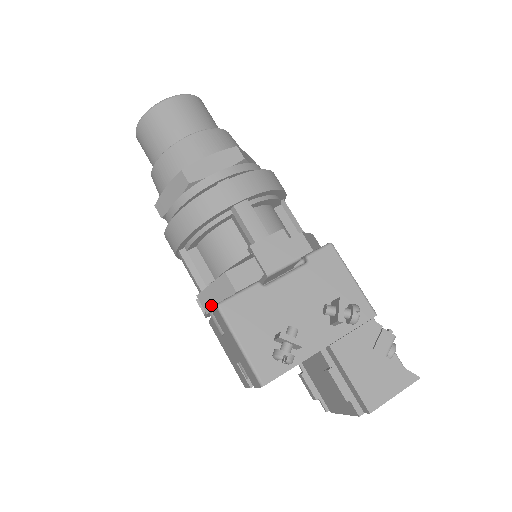
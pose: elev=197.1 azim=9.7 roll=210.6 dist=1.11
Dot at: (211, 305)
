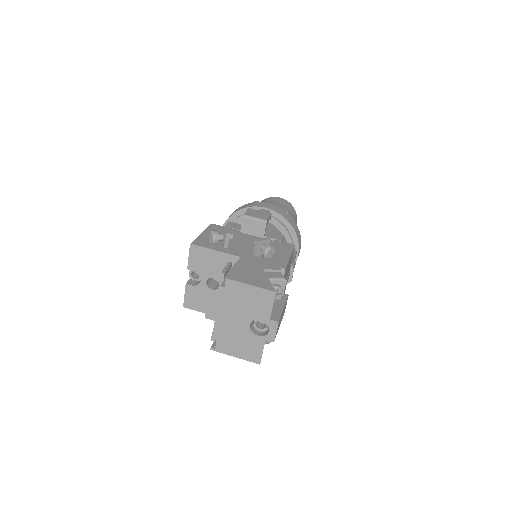
Dot at: occluded
